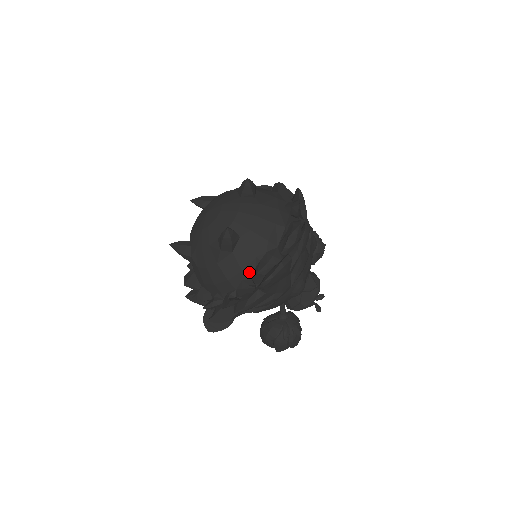
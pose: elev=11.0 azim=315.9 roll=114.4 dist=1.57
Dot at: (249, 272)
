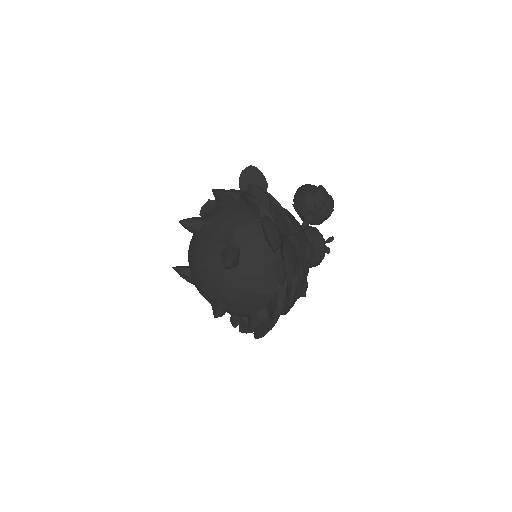
Dot at: (245, 316)
